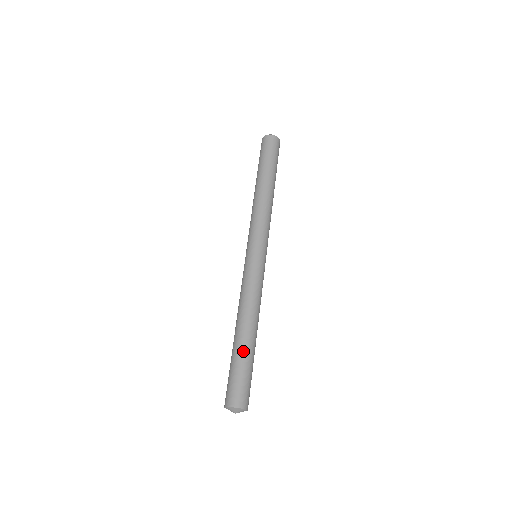
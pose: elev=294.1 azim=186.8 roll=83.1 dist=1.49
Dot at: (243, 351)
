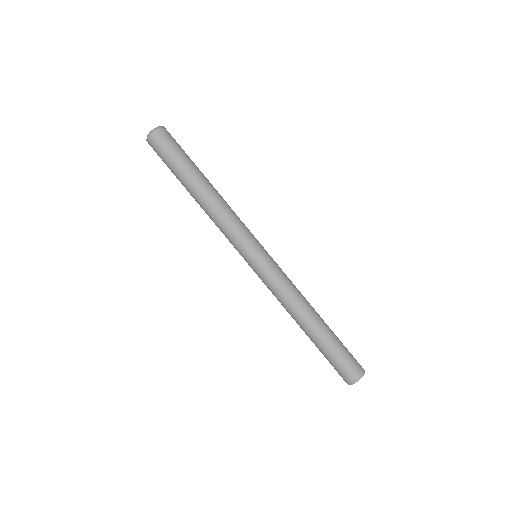
Dot at: (328, 337)
